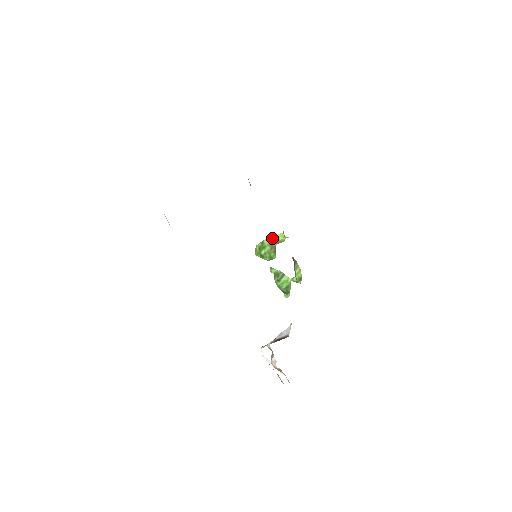
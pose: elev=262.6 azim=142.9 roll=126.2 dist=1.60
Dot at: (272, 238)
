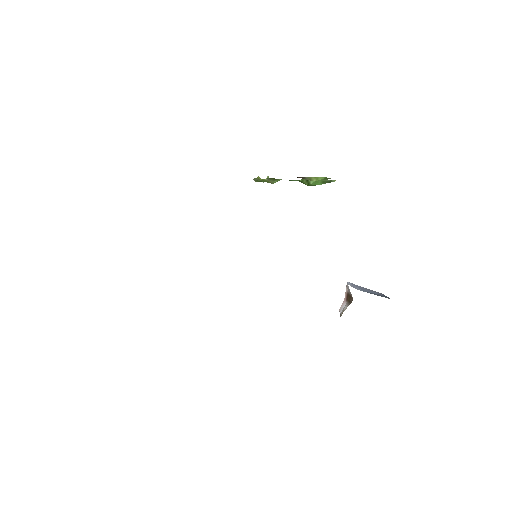
Dot at: (257, 179)
